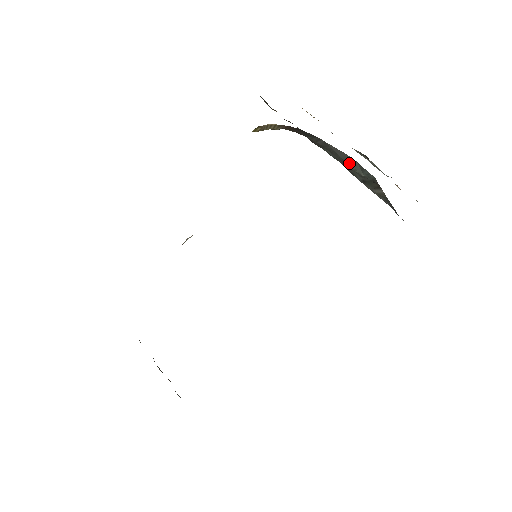
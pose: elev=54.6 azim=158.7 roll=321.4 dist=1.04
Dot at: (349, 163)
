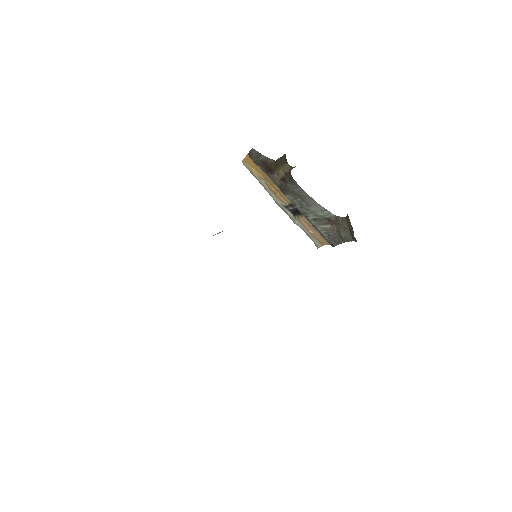
Dot at: (312, 206)
